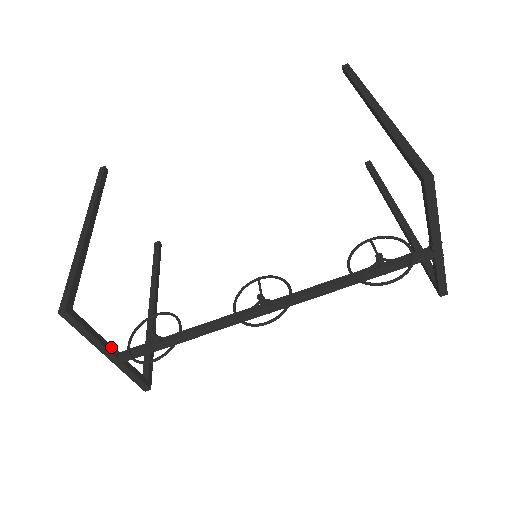
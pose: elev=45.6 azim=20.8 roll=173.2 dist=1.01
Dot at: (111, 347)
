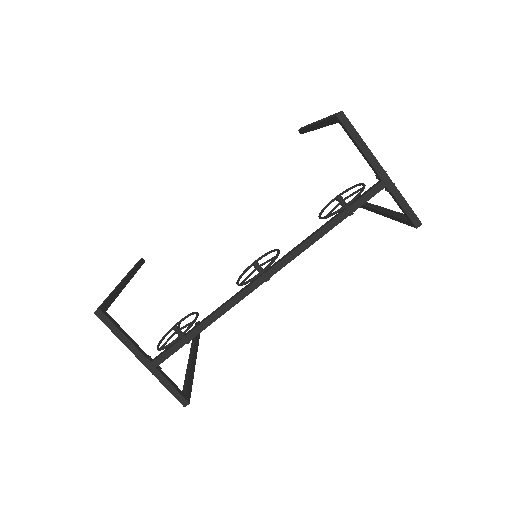
Dot at: (144, 352)
